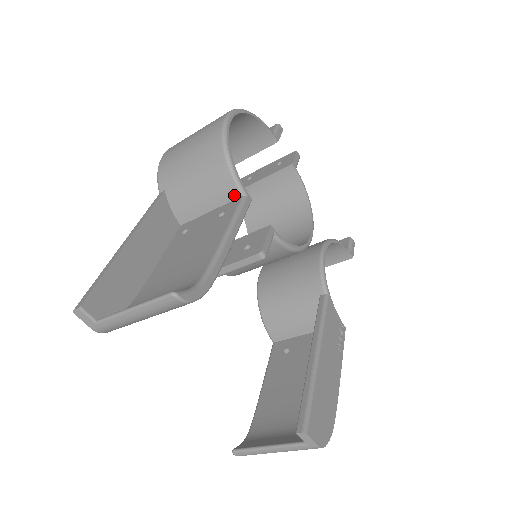
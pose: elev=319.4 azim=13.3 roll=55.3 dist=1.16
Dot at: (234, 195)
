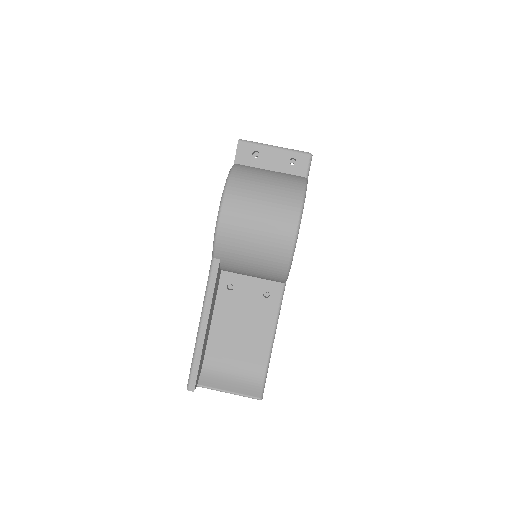
Dot at: (278, 282)
